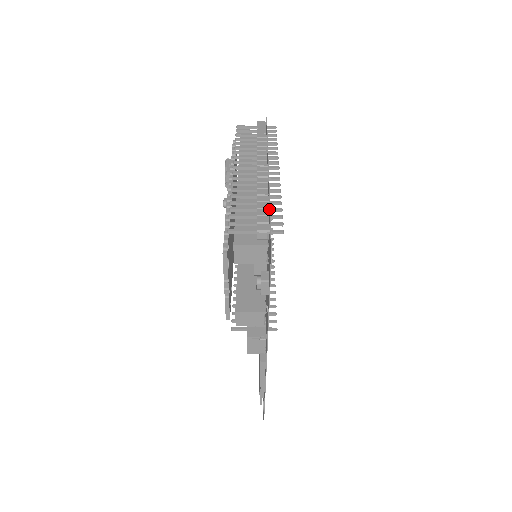
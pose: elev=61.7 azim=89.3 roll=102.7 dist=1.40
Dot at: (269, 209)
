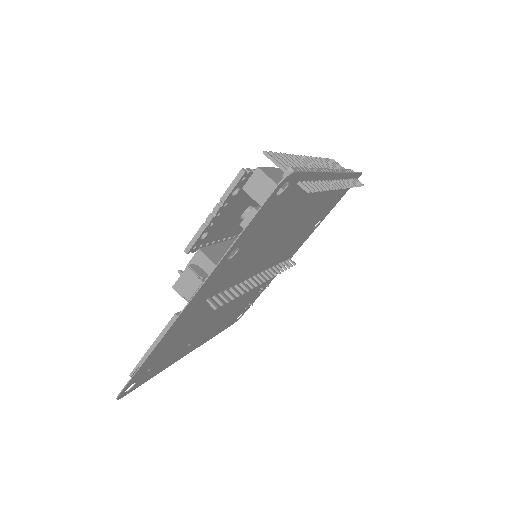
Dot at: occluded
